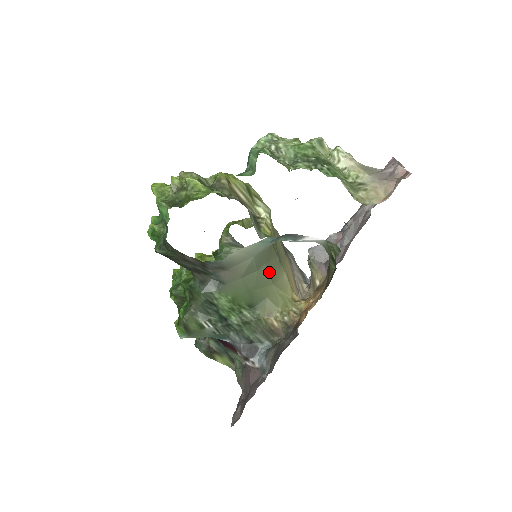
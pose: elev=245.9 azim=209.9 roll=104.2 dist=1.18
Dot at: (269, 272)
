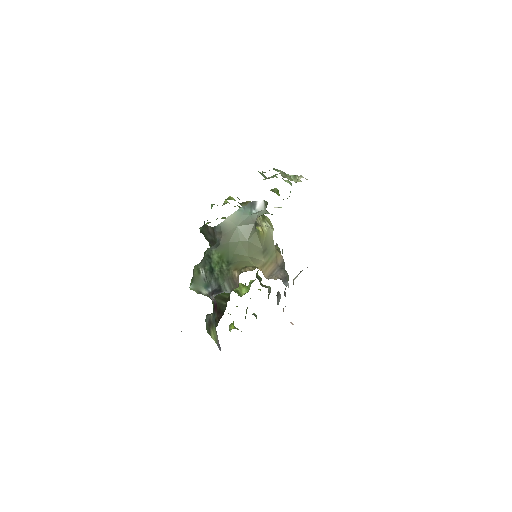
Dot at: (249, 248)
